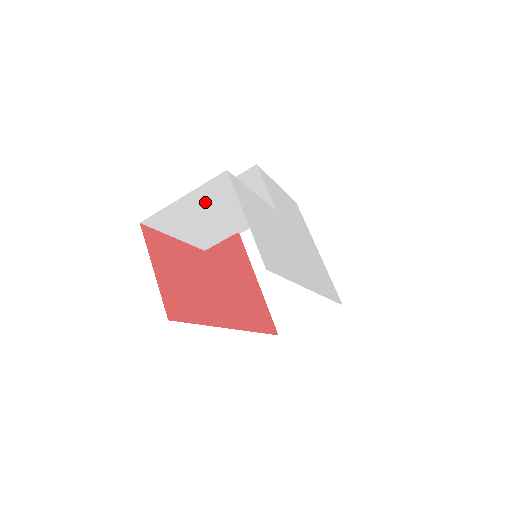
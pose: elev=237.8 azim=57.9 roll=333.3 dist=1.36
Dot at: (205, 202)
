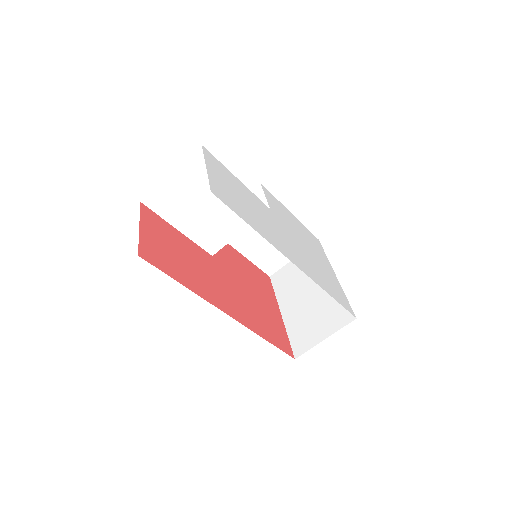
Dot at: (194, 184)
